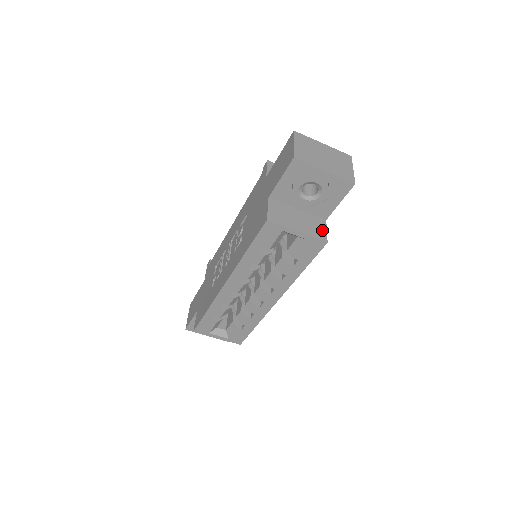
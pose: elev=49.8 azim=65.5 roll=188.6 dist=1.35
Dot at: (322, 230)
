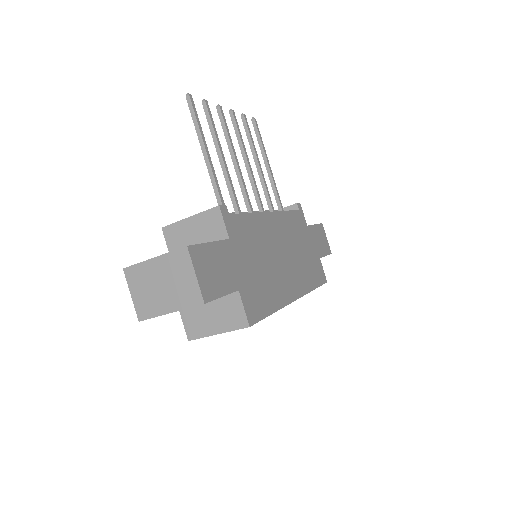
Dot at: (239, 312)
